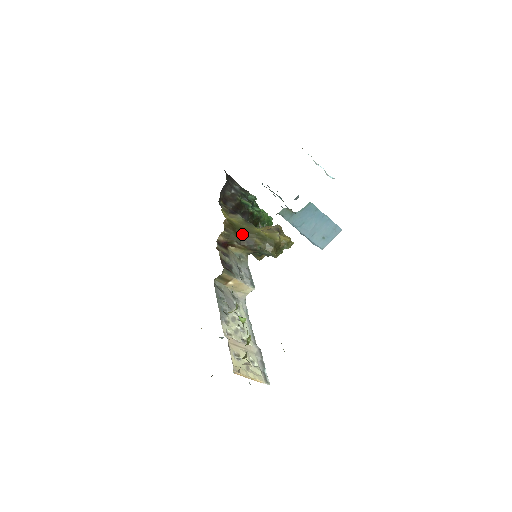
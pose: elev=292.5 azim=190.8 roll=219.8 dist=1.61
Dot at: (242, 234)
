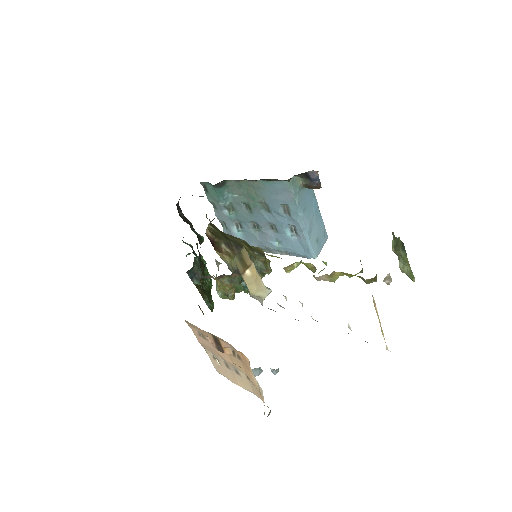
Dot at: (227, 237)
